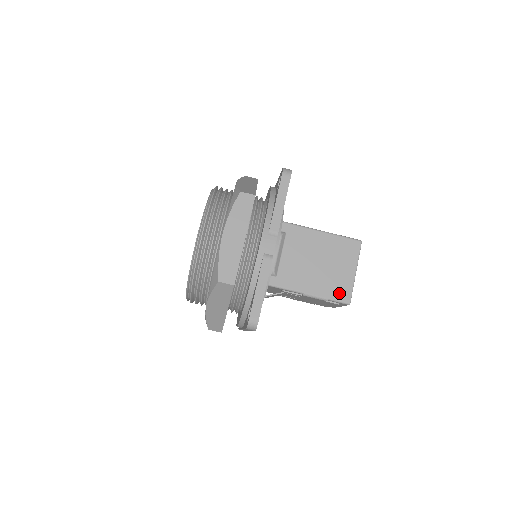
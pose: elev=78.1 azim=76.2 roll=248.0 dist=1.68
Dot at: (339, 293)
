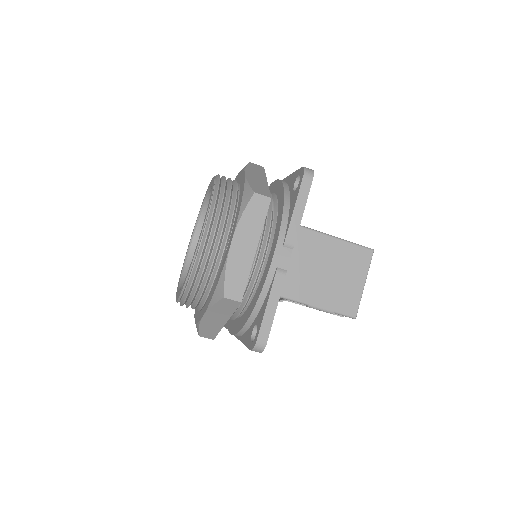
Dot at: (346, 306)
